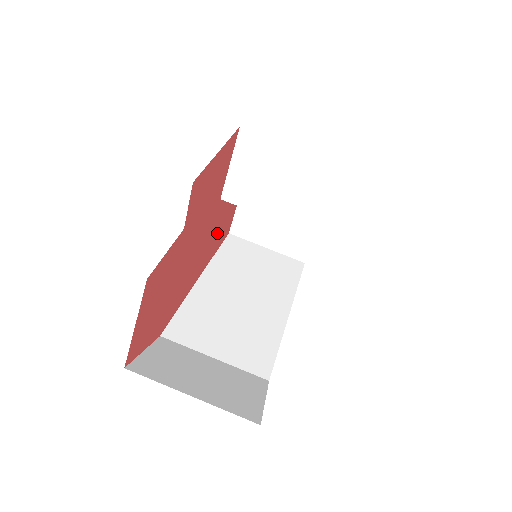
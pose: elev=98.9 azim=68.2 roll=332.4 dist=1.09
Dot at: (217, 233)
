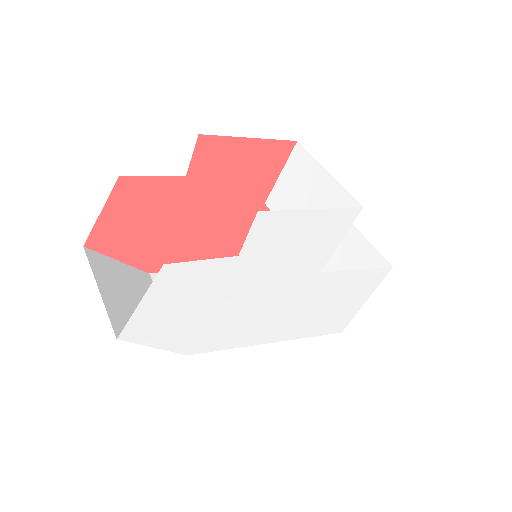
Dot at: occluded
